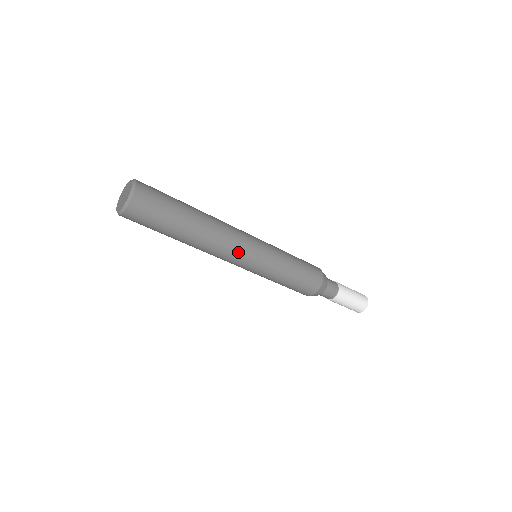
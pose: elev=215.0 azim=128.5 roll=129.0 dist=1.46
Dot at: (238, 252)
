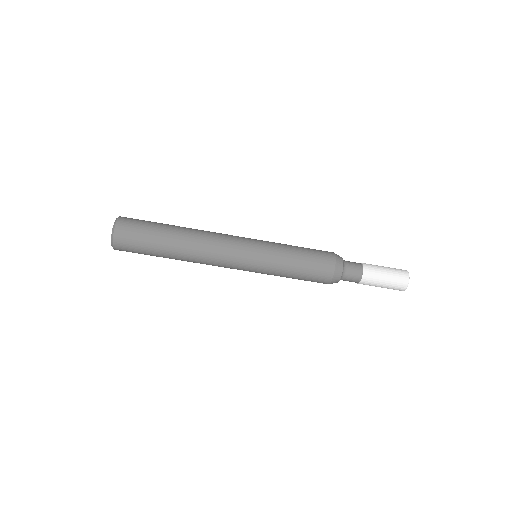
Dot at: (226, 265)
